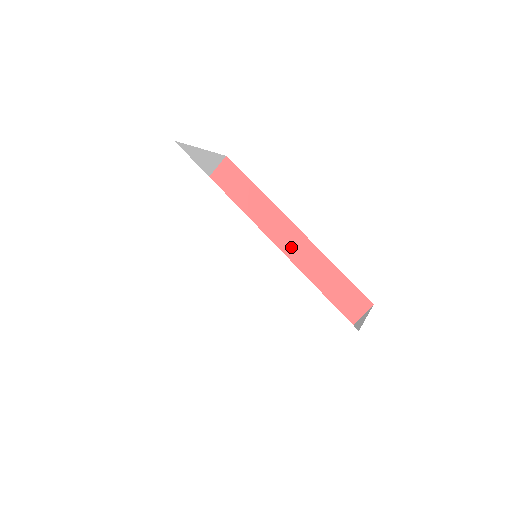
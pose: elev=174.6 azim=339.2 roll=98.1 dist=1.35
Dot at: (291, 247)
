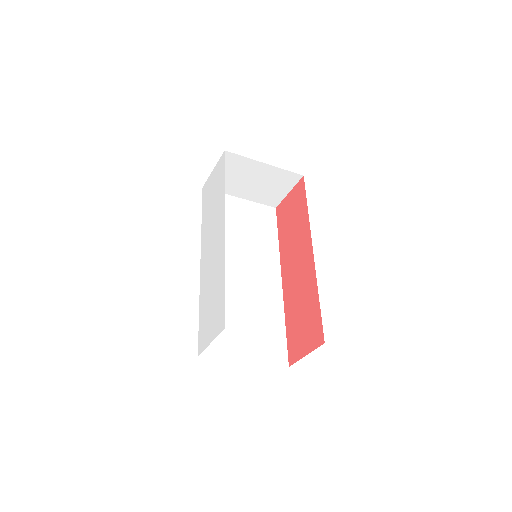
Dot at: (305, 266)
